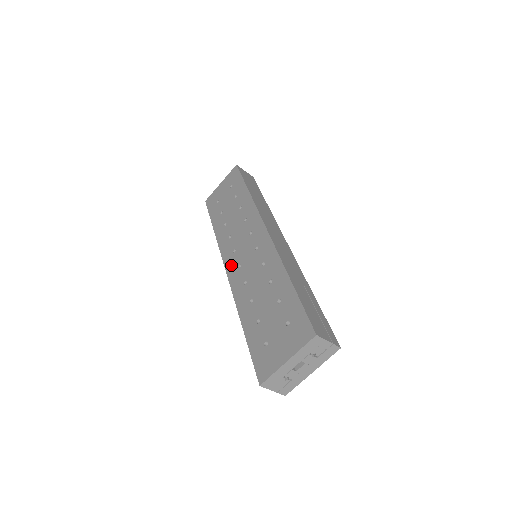
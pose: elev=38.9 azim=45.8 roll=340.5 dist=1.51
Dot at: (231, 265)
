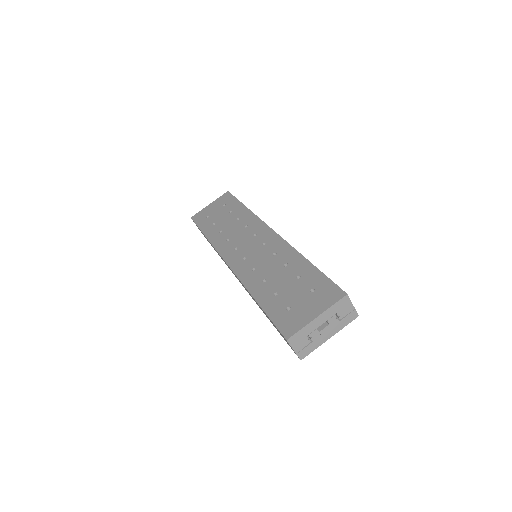
Dot at: (233, 259)
